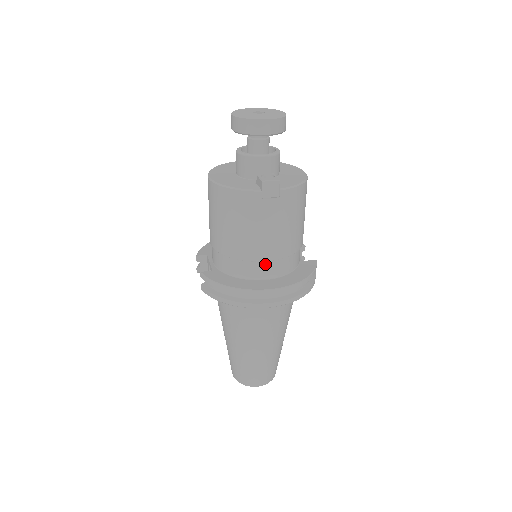
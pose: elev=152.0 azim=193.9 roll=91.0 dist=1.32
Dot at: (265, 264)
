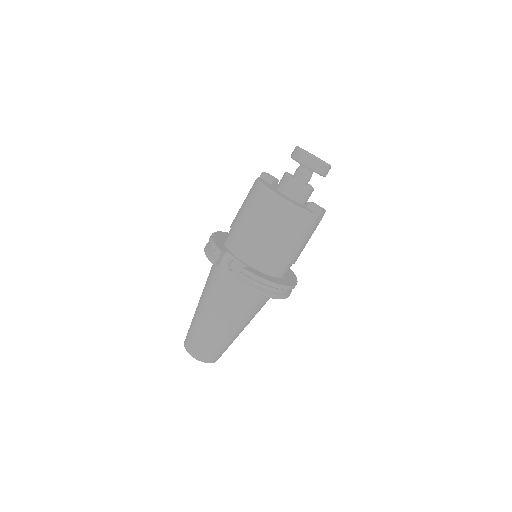
Dot at: (288, 266)
